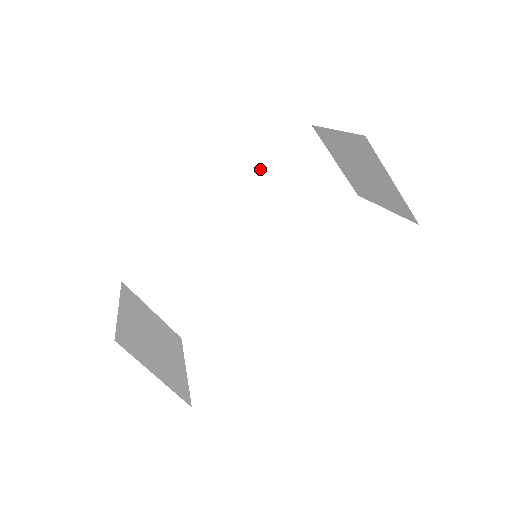
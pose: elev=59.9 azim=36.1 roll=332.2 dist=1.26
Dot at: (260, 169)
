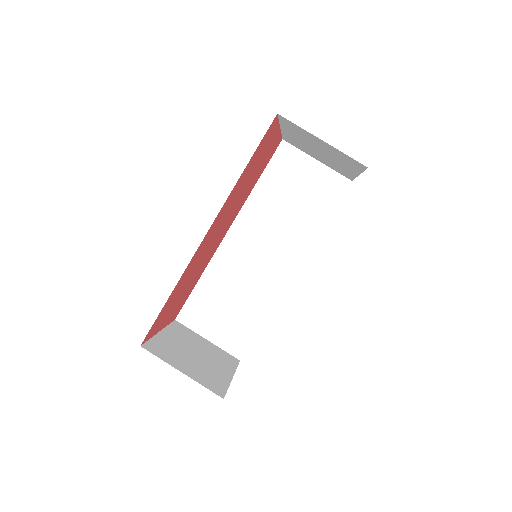
Dot at: (253, 191)
